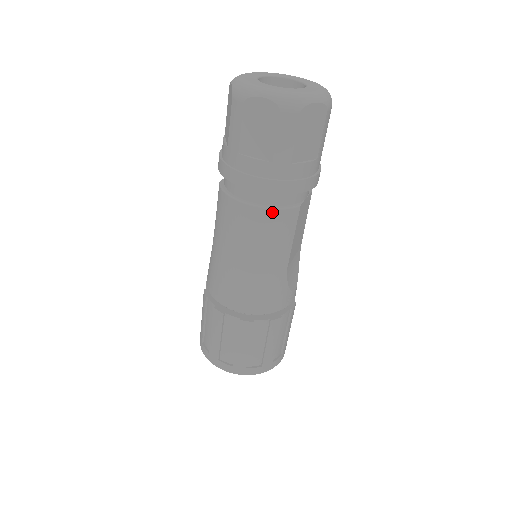
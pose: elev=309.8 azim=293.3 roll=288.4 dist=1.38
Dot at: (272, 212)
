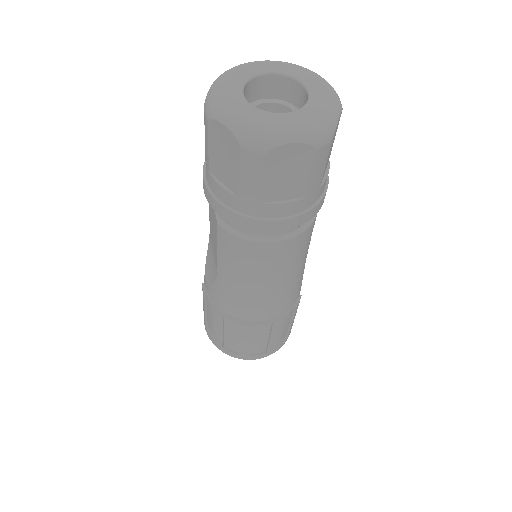
Dot at: (301, 235)
